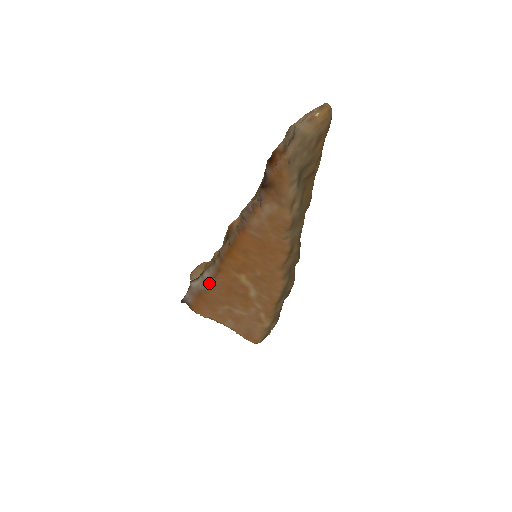
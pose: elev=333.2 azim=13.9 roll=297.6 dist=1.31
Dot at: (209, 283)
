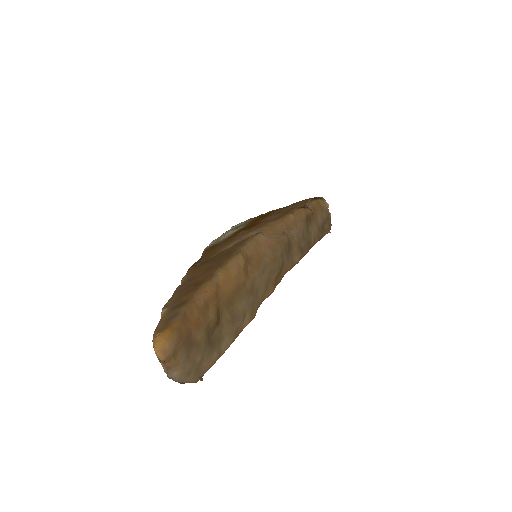
Dot at: occluded
